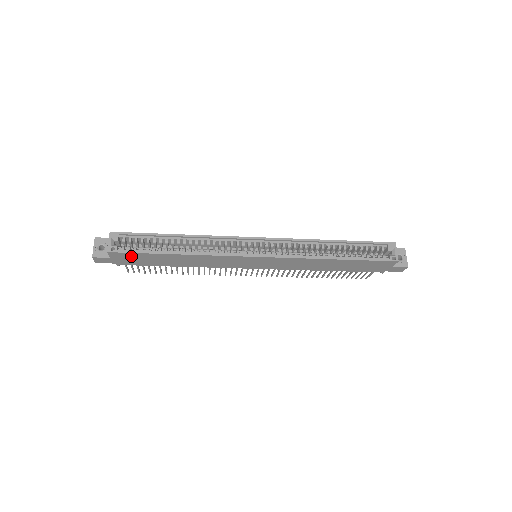
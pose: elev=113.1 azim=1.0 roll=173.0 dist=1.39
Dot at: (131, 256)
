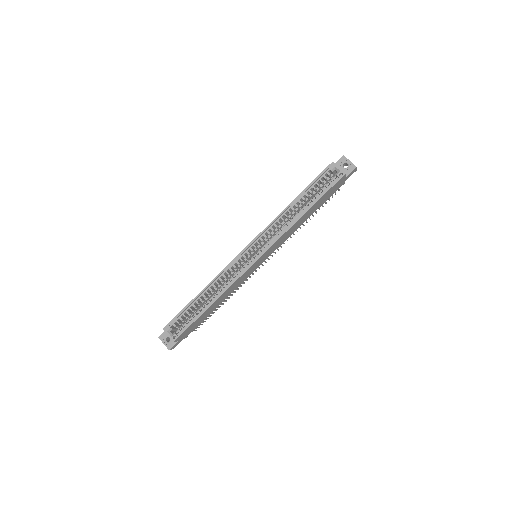
Dot at: (188, 330)
